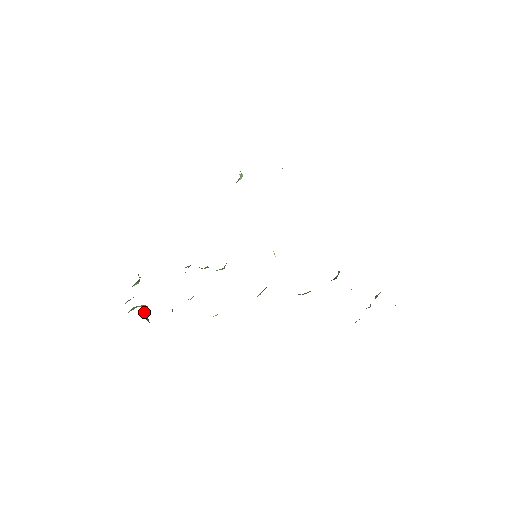
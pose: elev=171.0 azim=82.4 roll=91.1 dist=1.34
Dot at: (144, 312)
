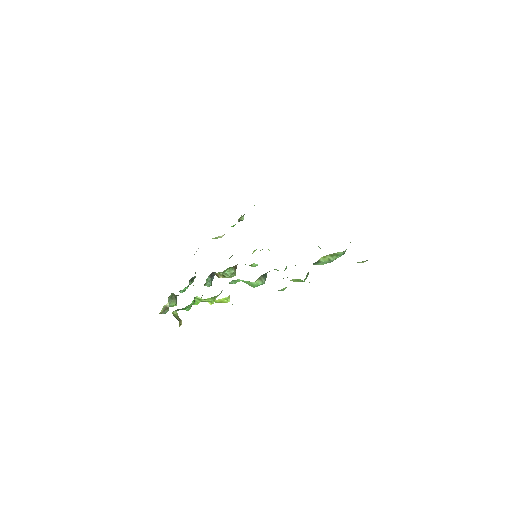
Dot at: (176, 316)
